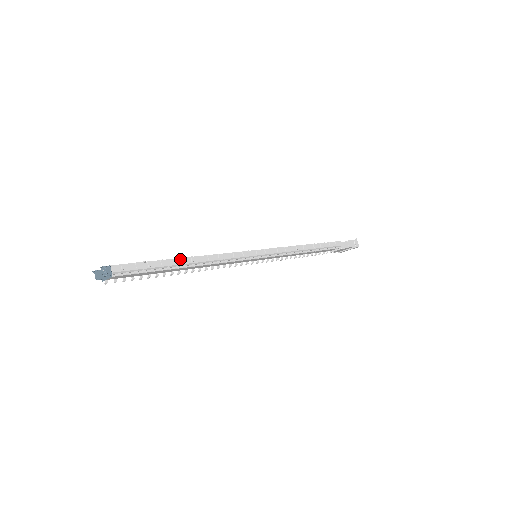
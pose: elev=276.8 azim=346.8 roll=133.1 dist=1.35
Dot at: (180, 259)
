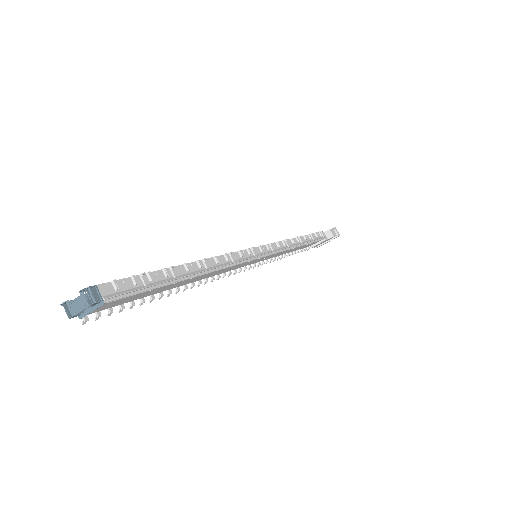
Dot at: (186, 265)
